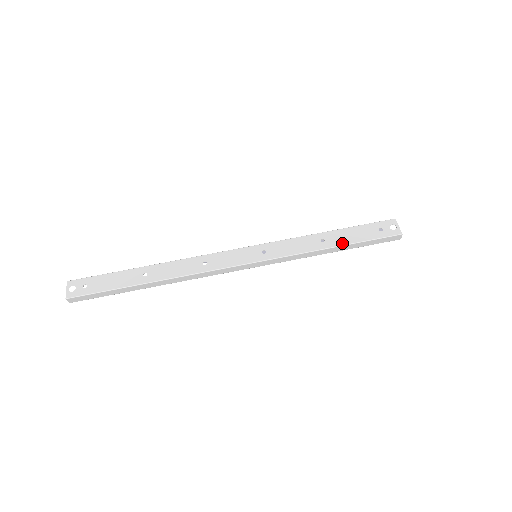
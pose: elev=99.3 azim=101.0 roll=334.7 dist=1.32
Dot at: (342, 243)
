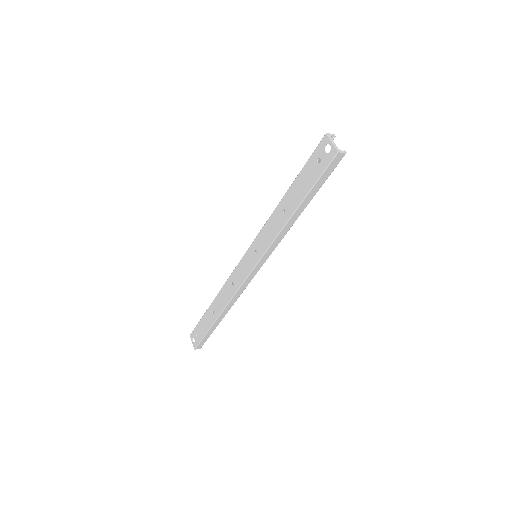
Dot at: (297, 204)
